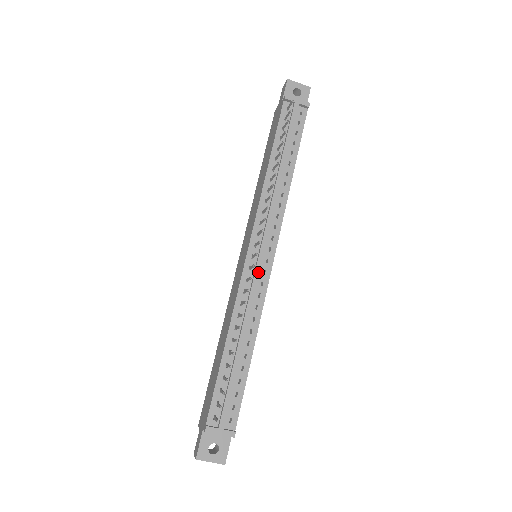
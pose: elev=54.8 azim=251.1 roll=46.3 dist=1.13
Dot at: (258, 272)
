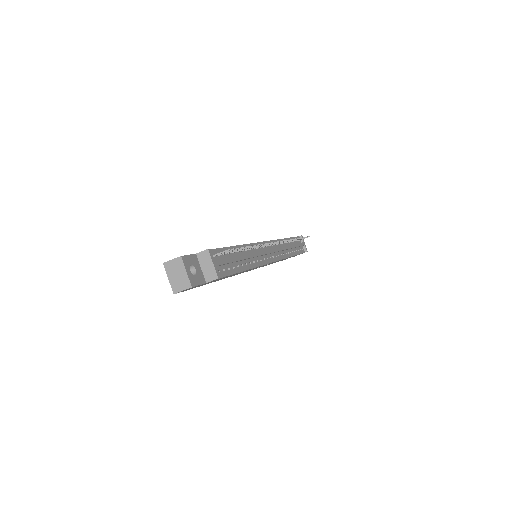
Dot at: (268, 252)
